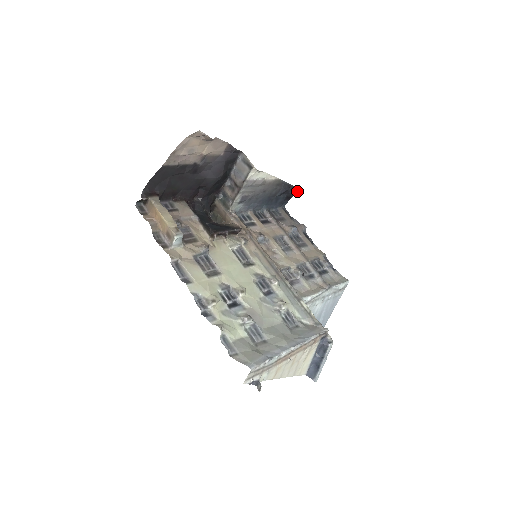
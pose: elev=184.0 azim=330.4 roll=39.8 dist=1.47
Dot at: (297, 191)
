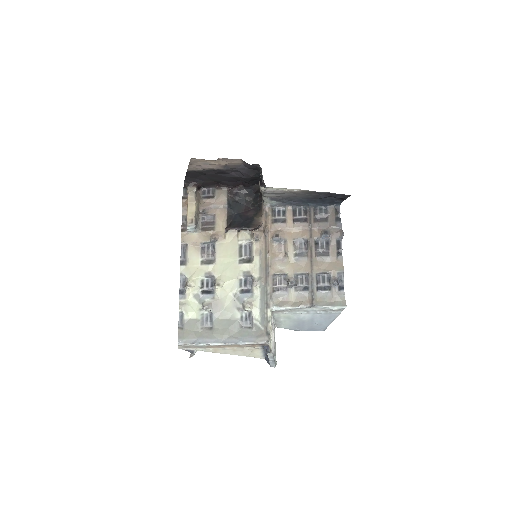
Dot at: (349, 196)
